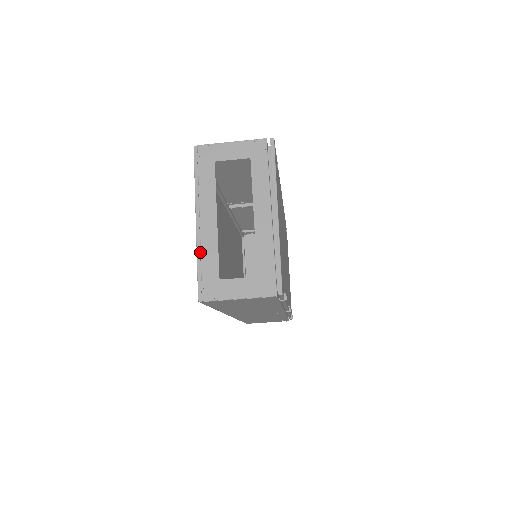
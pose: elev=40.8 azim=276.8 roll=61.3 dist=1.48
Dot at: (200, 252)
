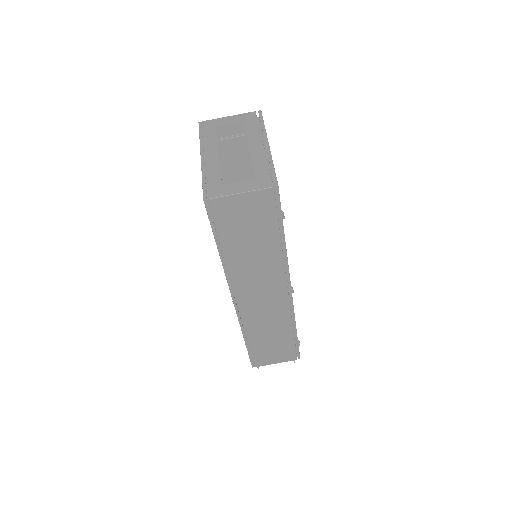
Dot at: (204, 175)
